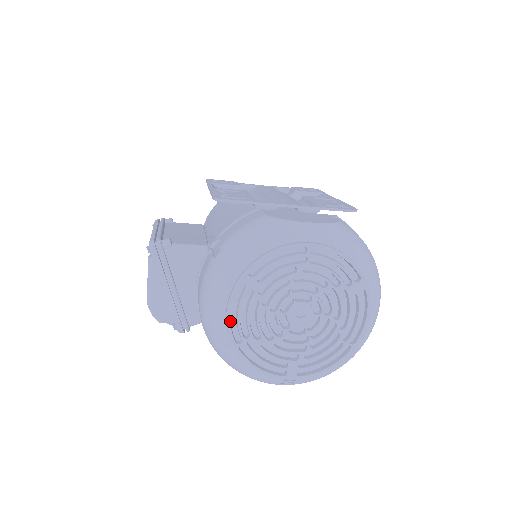
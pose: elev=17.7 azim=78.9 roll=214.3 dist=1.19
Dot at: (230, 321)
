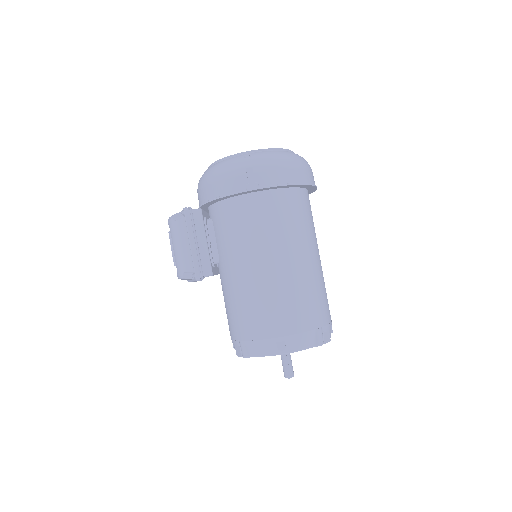
Dot at: occluded
